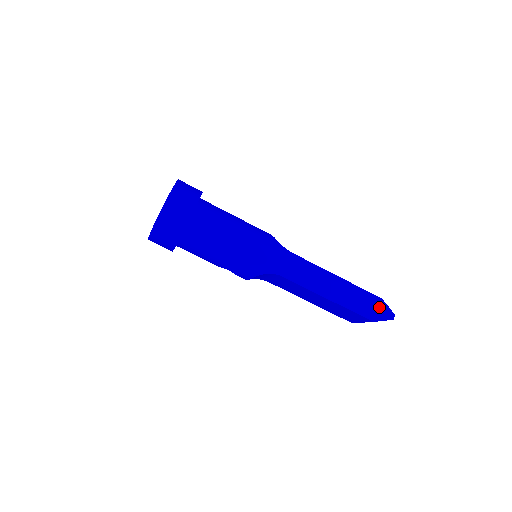
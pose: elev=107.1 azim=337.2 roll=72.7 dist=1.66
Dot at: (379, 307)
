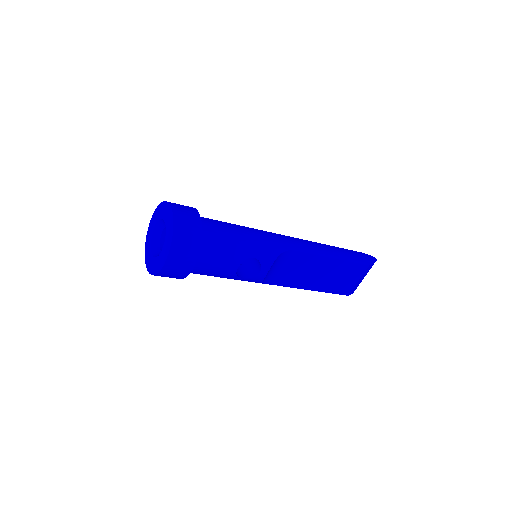
Dot at: (363, 255)
